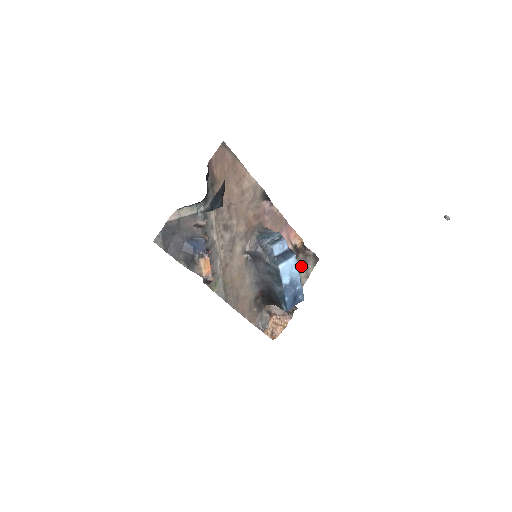
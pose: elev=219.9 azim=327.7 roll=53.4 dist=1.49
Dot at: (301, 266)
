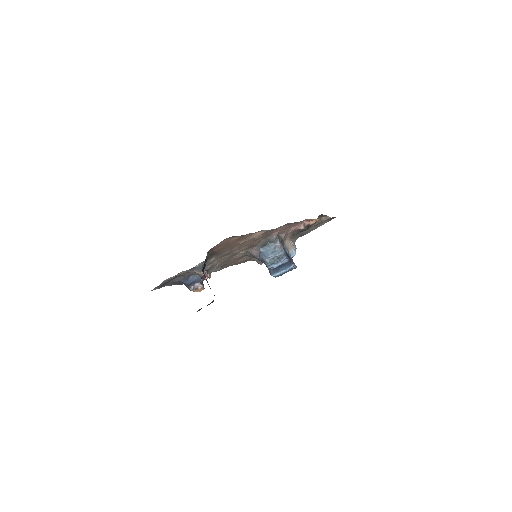
Dot at: (311, 228)
